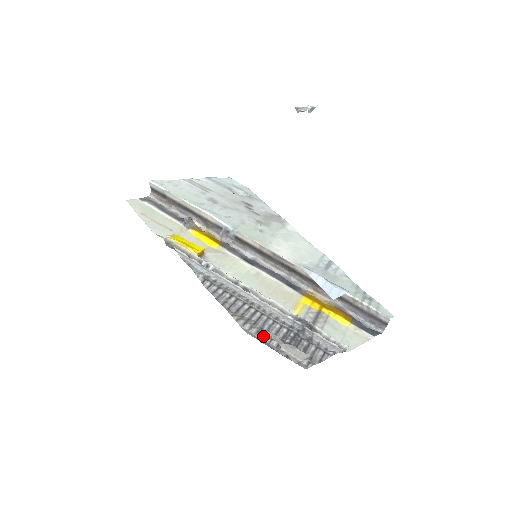
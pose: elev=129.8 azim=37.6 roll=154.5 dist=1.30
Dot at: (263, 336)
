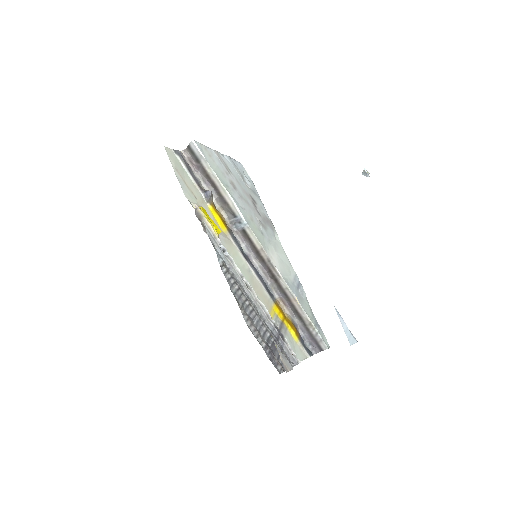
Dot at: (257, 335)
